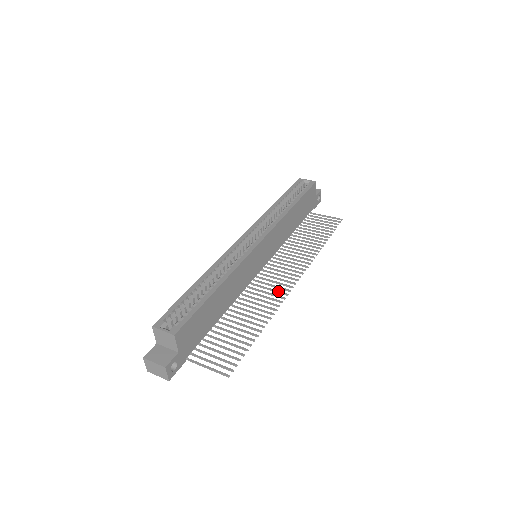
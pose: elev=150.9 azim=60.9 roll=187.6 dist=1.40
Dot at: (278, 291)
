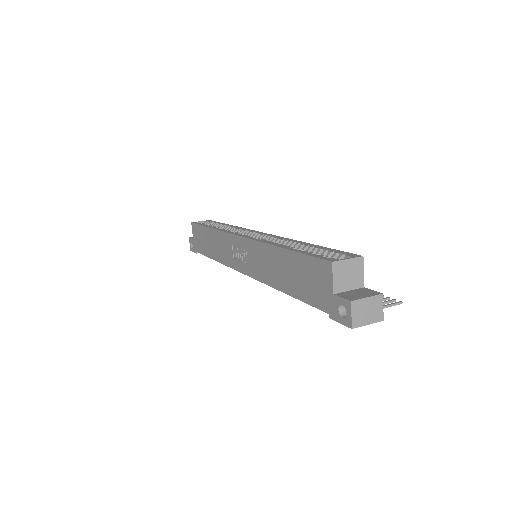
Dot at: occluded
